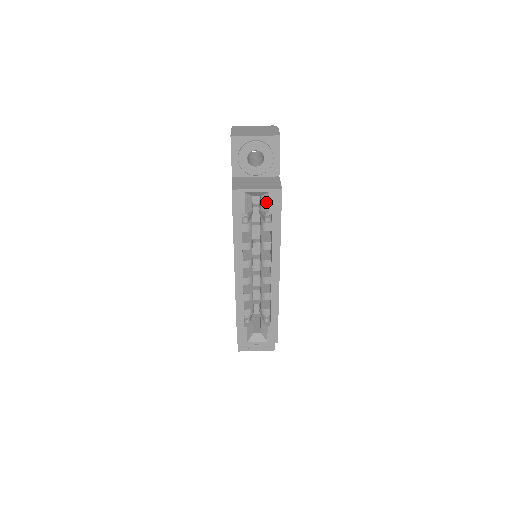
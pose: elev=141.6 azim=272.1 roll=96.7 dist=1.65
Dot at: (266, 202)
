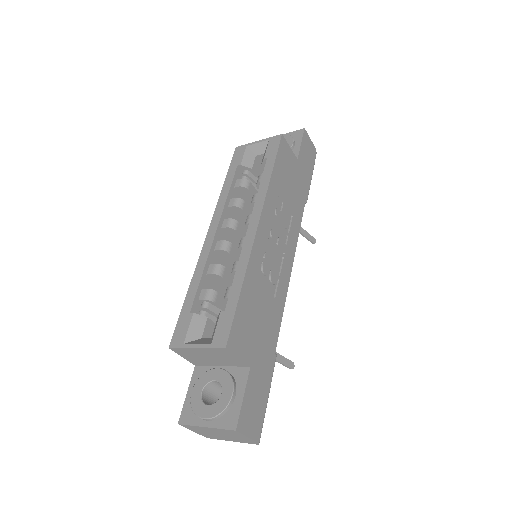
Dot at: (265, 152)
